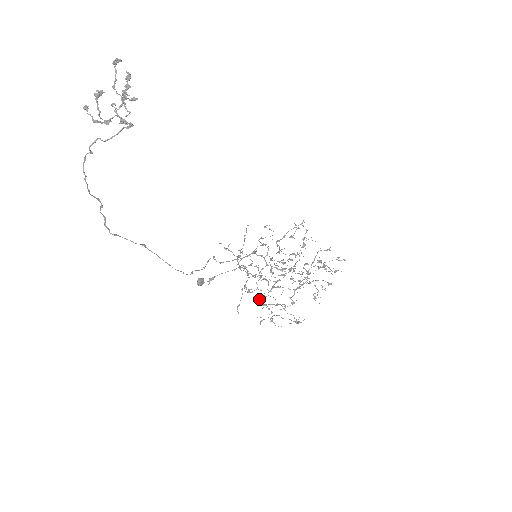
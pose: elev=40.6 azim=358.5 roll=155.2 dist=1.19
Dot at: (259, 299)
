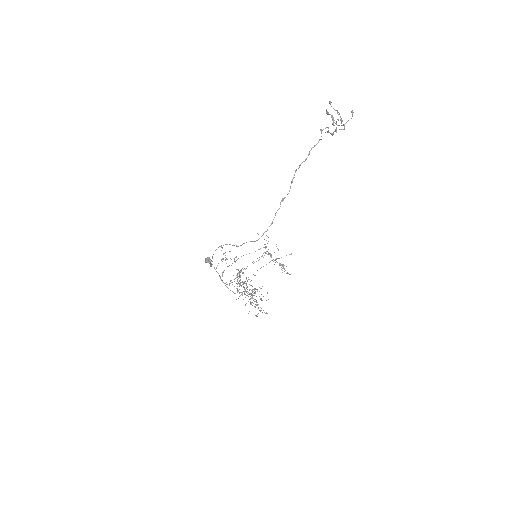
Dot at: occluded
